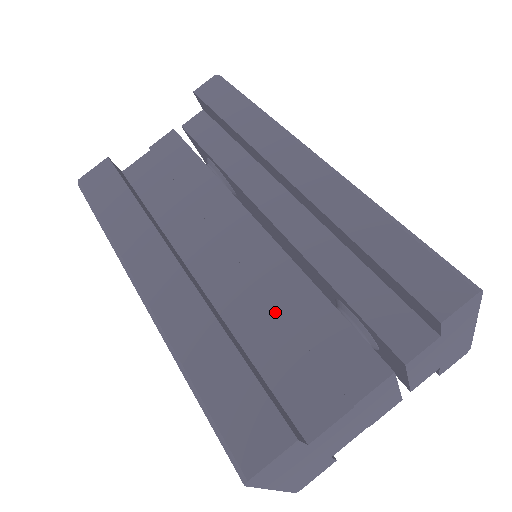
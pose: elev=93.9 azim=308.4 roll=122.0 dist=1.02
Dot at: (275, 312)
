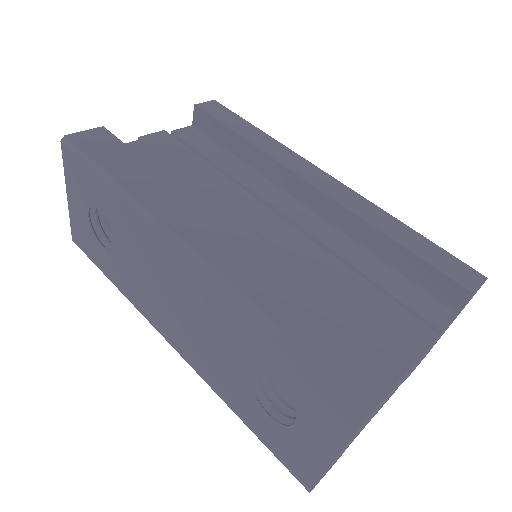
Dot at: (320, 287)
